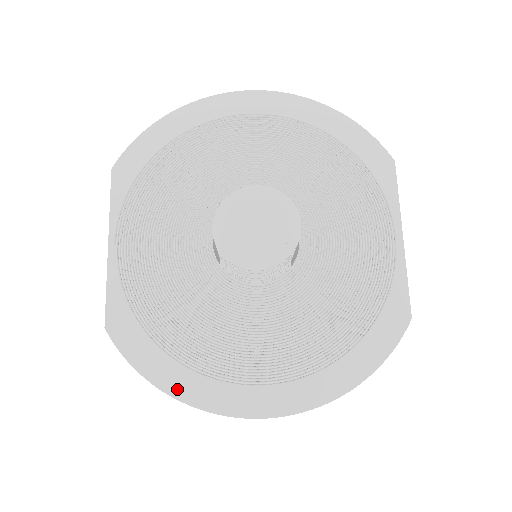
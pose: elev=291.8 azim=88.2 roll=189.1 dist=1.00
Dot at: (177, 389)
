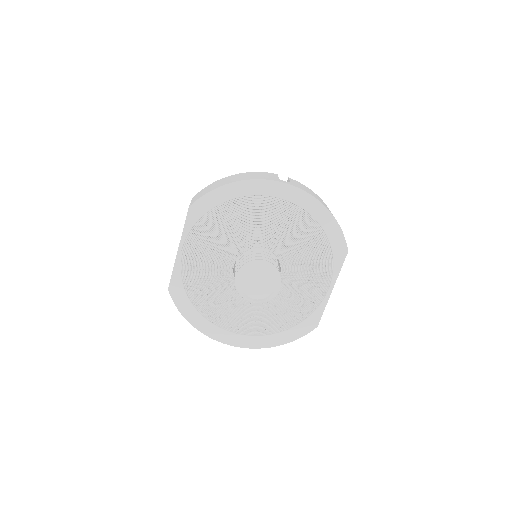
Dot at: (197, 324)
